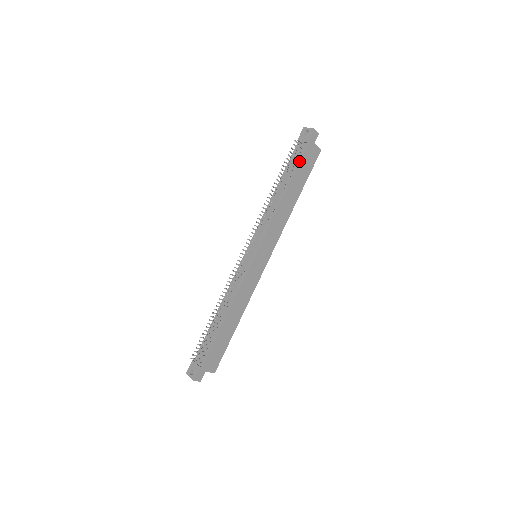
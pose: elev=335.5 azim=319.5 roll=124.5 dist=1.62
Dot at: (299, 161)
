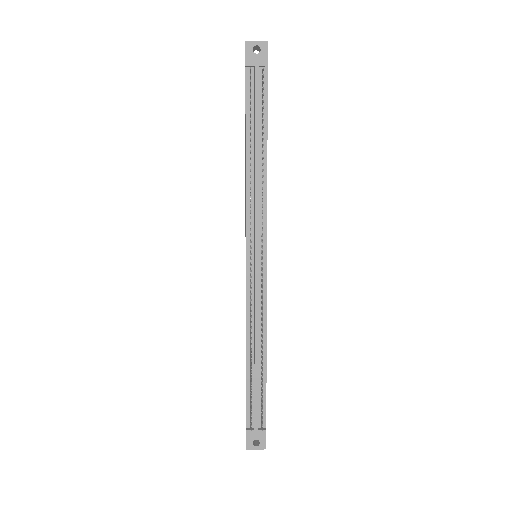
Dot at: (266, 99)
